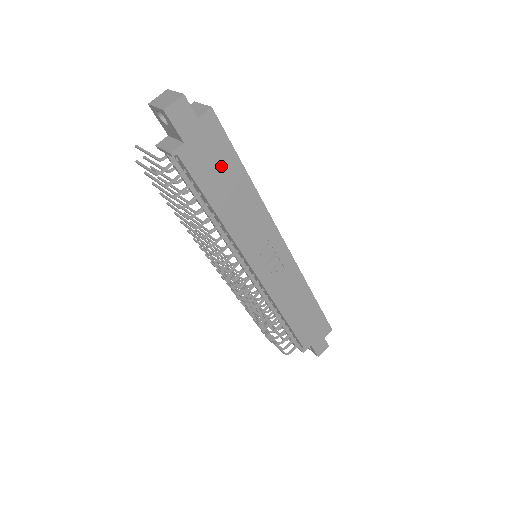
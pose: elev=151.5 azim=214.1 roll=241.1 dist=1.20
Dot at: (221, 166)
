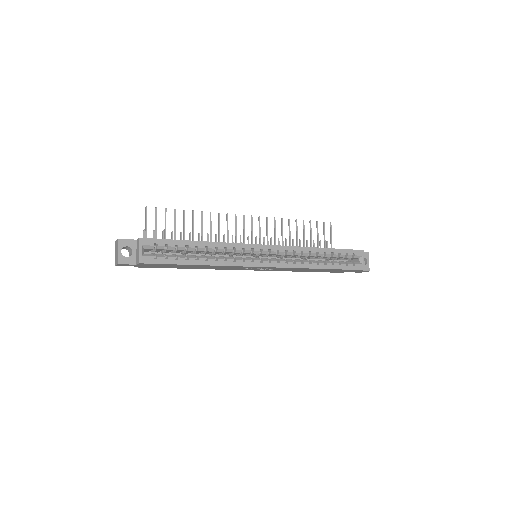
Dot at: (174, 266)
